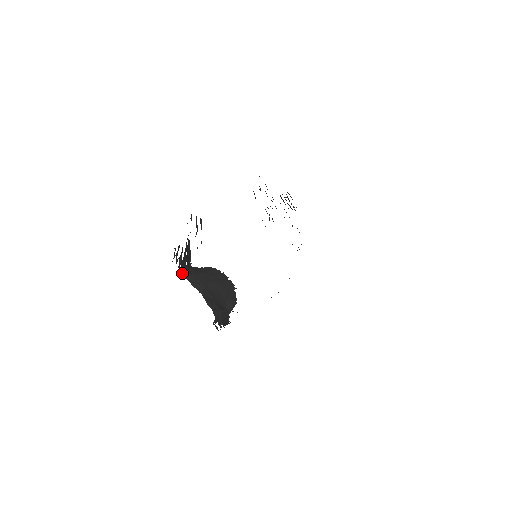
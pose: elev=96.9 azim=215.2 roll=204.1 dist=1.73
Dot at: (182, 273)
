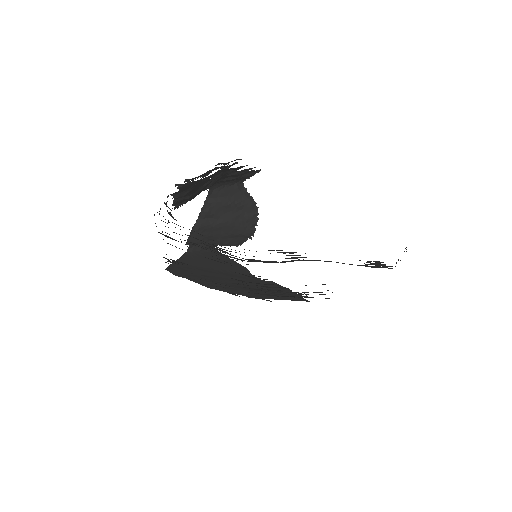
Dot at: occluded
